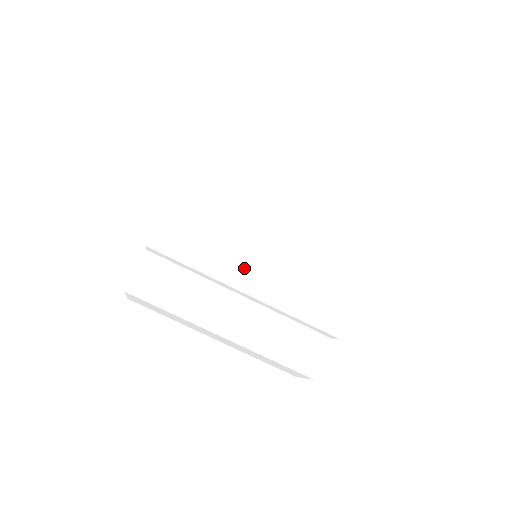
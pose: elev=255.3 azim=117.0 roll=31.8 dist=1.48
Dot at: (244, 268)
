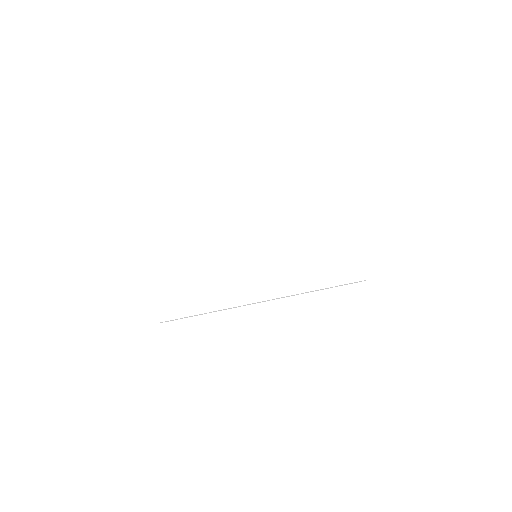
Dot at: (246, 281)
